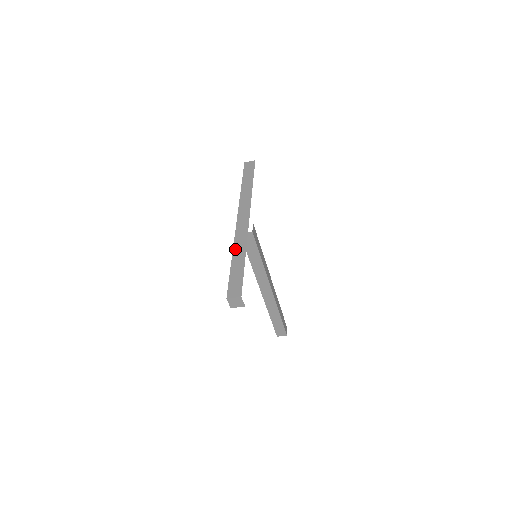
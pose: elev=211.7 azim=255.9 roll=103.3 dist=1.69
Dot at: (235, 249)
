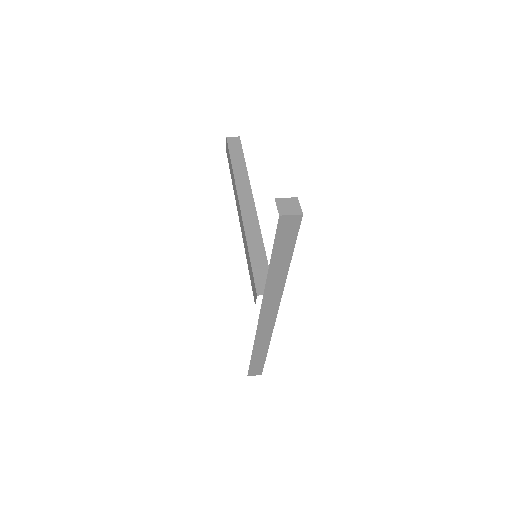
Dot at: (256, 345)
